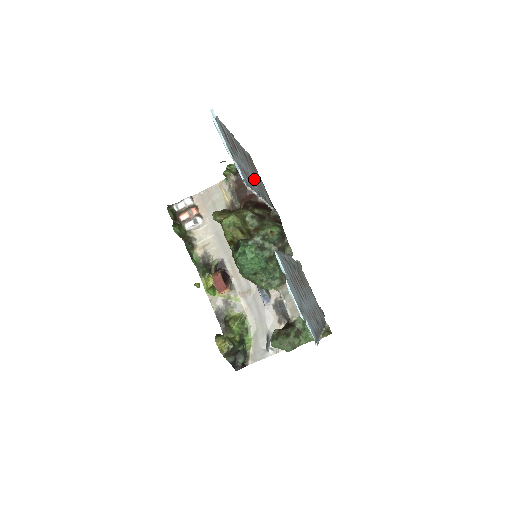
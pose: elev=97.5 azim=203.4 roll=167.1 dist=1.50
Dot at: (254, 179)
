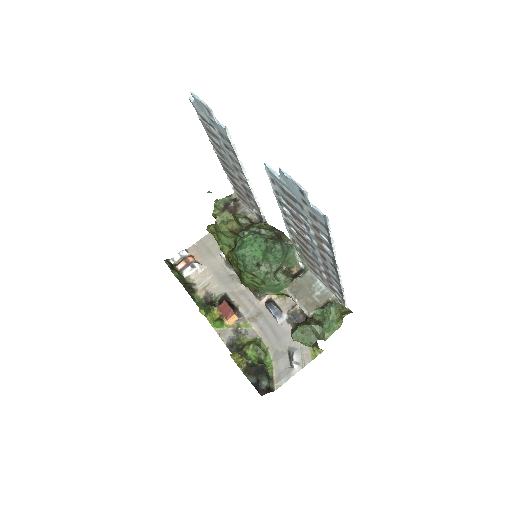
Dot at: (239, 178)
